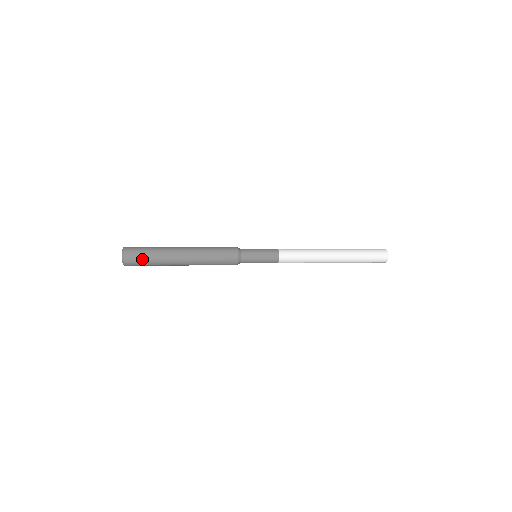
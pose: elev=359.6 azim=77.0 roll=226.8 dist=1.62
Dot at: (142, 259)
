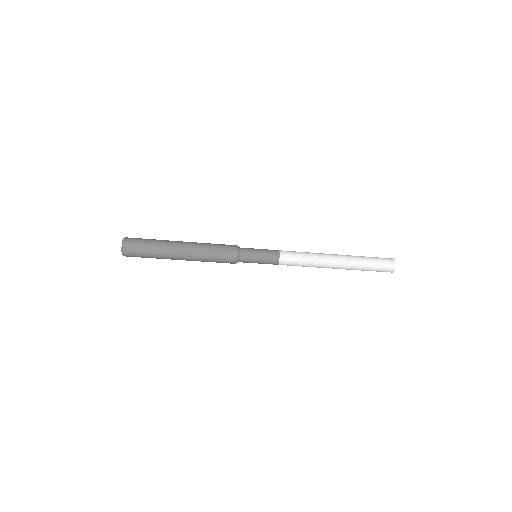
Dot at: (141, 246)
